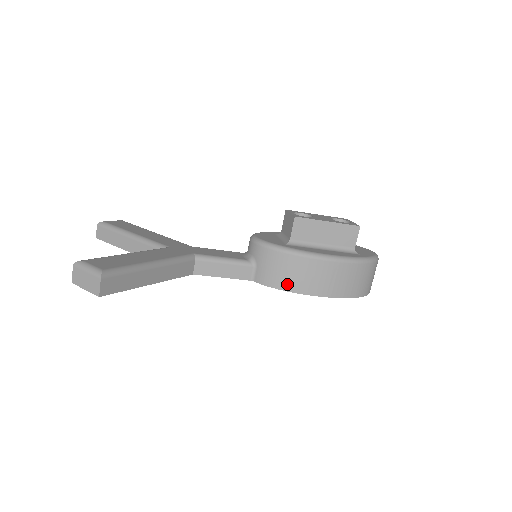
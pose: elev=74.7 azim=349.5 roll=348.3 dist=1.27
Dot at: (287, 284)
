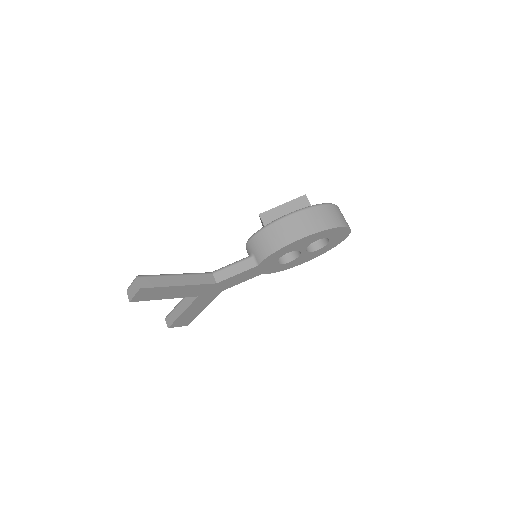
Dot at: (274, 246)
